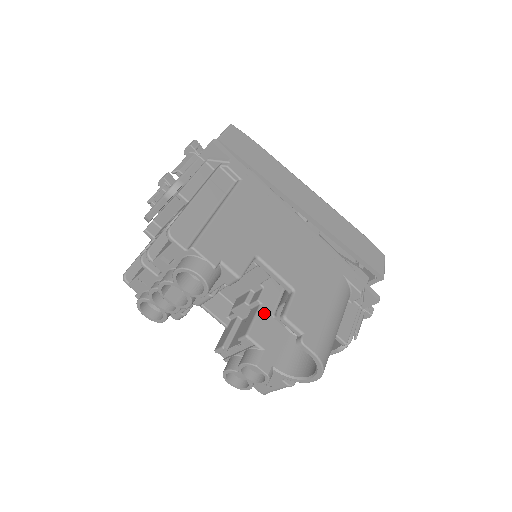
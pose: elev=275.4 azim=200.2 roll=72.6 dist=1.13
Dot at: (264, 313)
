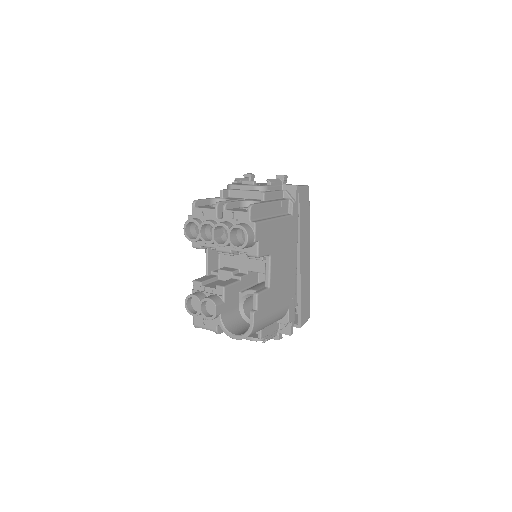
Dot at: (238, 286)
